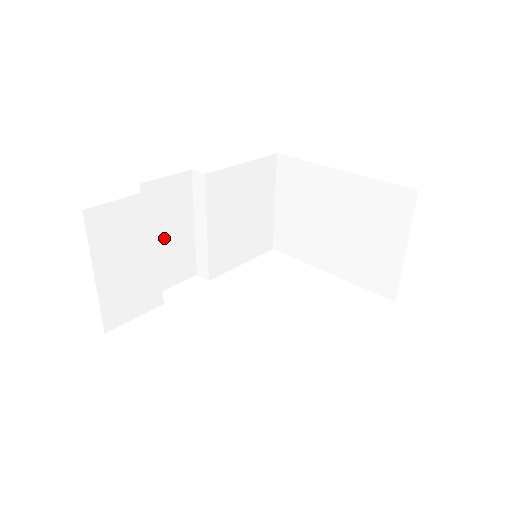
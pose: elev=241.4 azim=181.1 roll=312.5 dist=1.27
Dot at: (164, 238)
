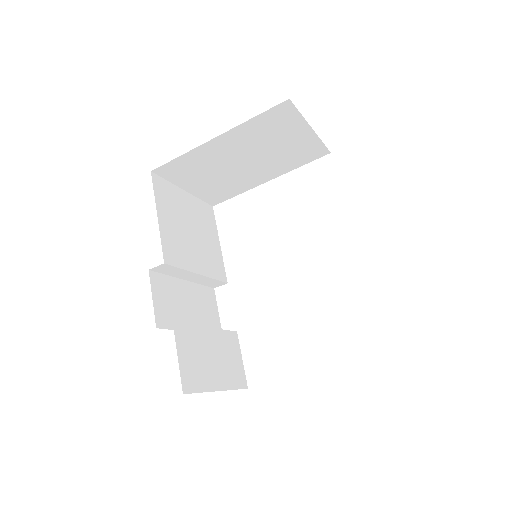
Dot at: (191, 314)
